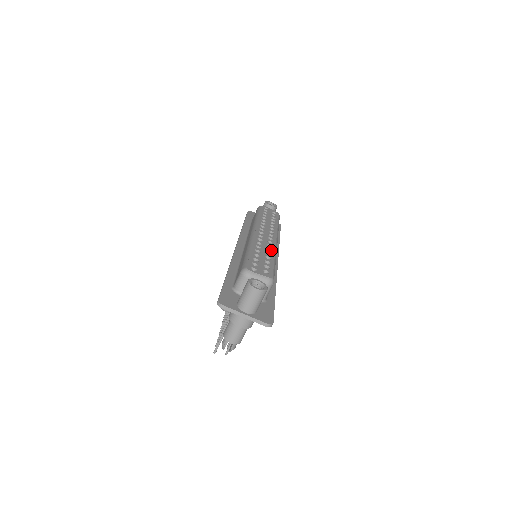
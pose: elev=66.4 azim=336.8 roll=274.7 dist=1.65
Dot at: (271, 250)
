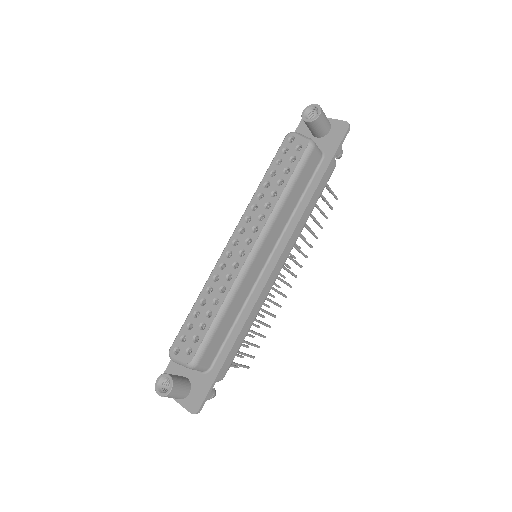
Dot at: (225, 289)
